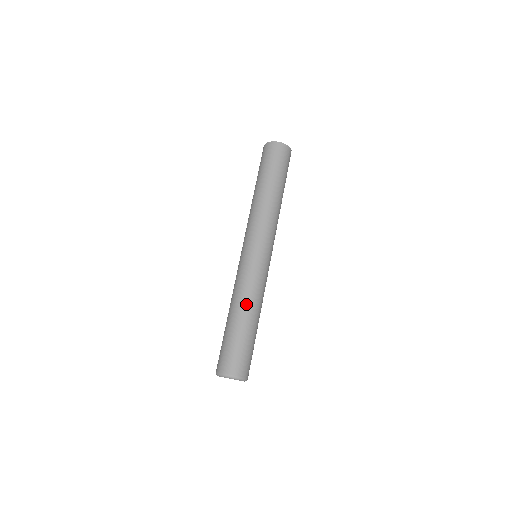
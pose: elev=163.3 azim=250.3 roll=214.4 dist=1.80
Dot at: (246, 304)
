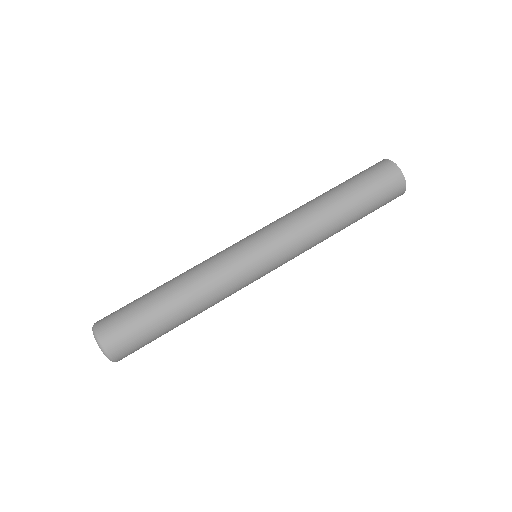
Dot at: (183, 277)
